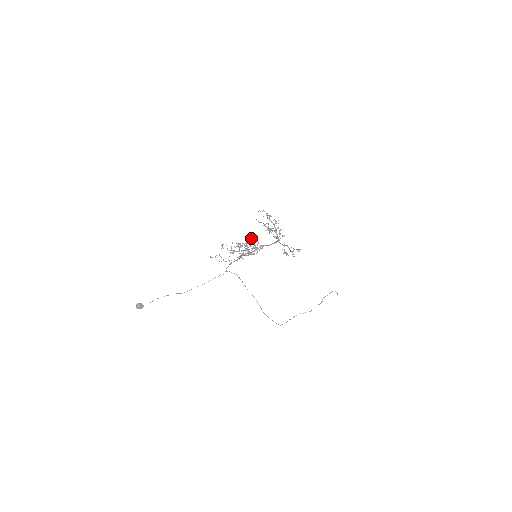
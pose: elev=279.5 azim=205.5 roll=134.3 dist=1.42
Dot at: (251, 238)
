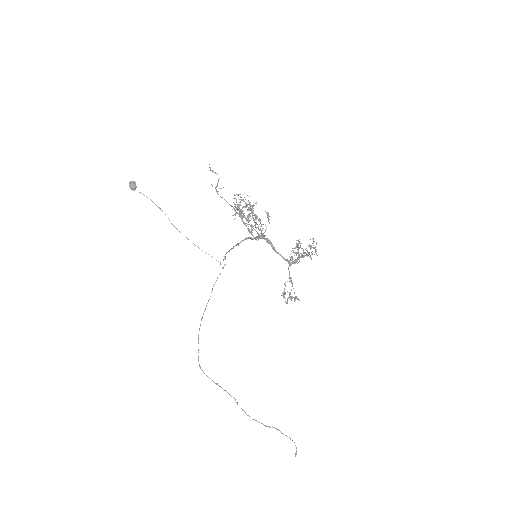
Dot at: occluded
